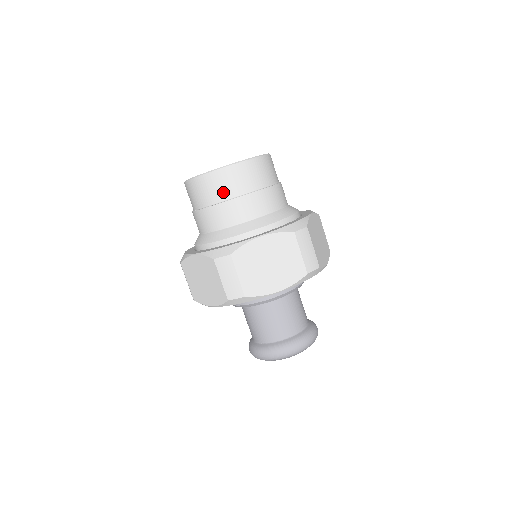
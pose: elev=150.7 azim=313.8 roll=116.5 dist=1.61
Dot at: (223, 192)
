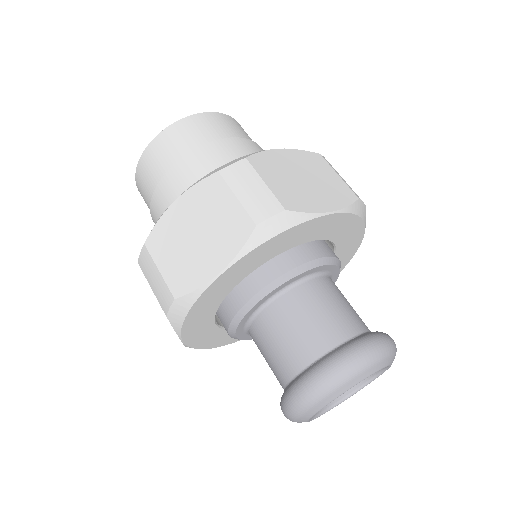
Dot at: (206, 135)
